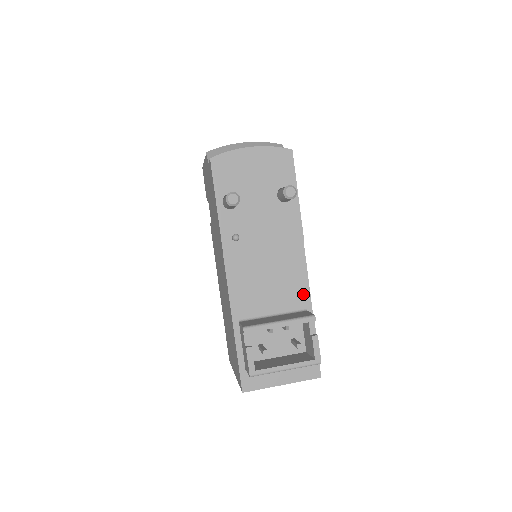
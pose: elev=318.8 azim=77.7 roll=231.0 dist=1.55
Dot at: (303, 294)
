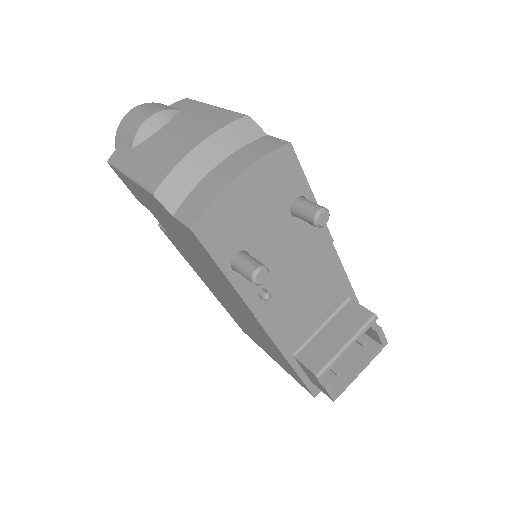
Dot at: (343, 287)
